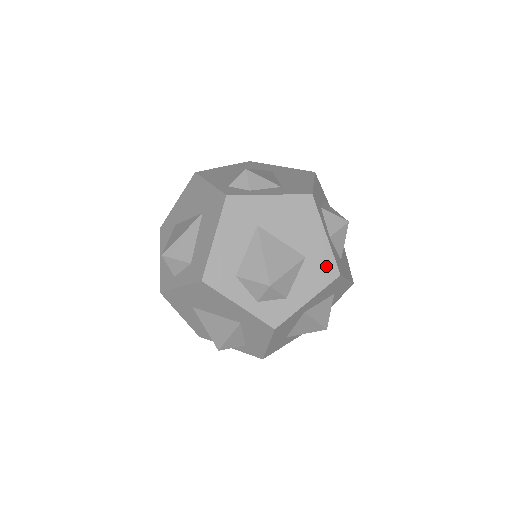
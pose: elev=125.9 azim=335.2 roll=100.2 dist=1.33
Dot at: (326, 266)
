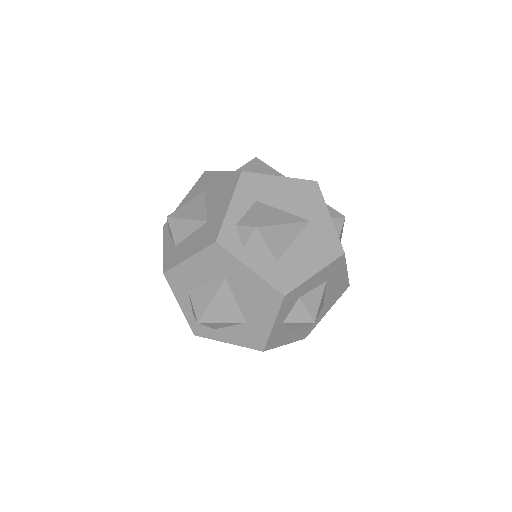
Dot at: (257, 339)
